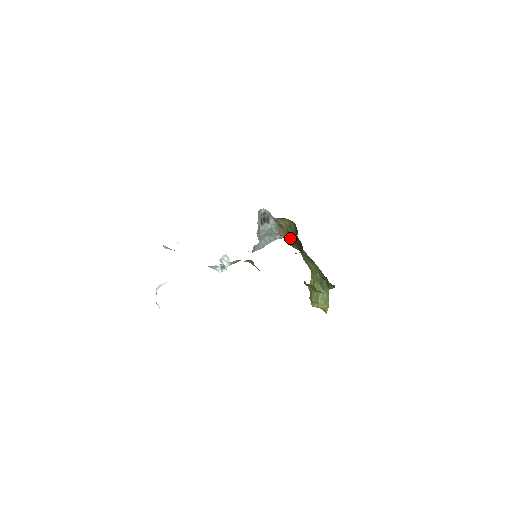
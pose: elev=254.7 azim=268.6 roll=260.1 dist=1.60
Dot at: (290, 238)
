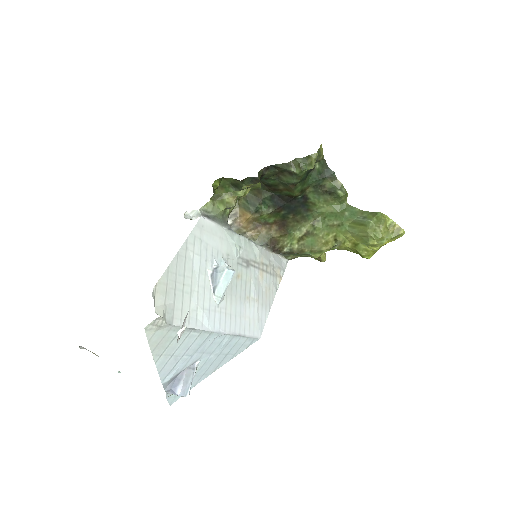
Dot at: (251, 207)
